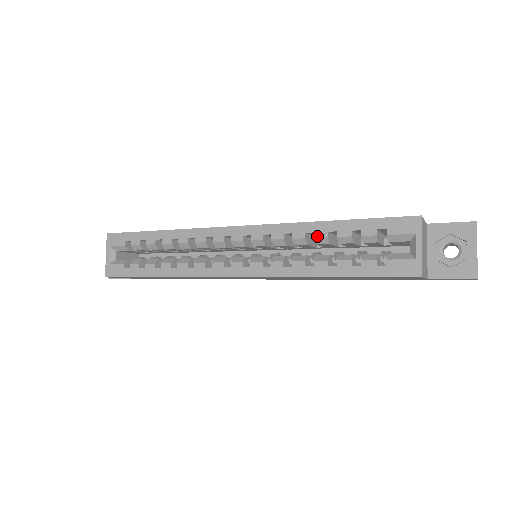
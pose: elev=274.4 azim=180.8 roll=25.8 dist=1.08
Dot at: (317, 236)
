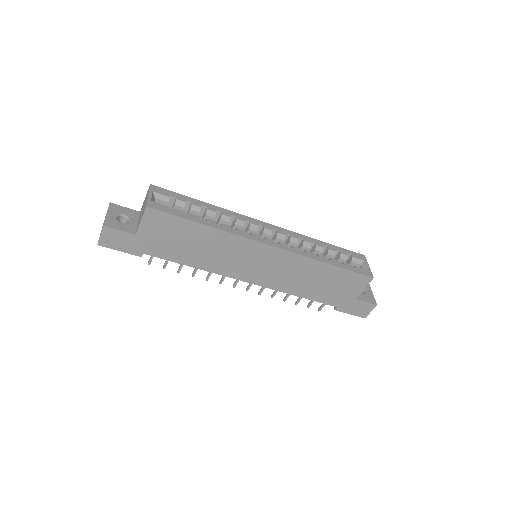
Dot at: (318, 245)
